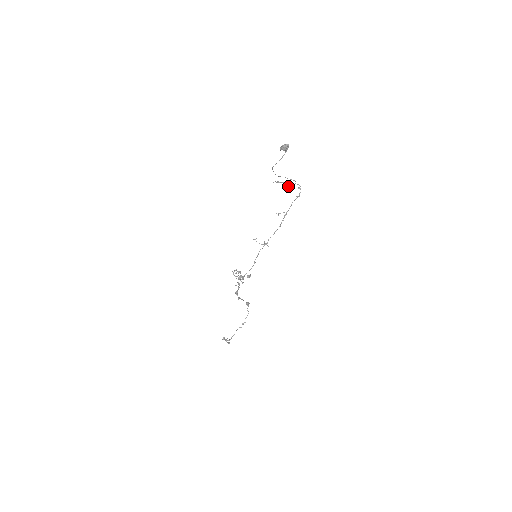
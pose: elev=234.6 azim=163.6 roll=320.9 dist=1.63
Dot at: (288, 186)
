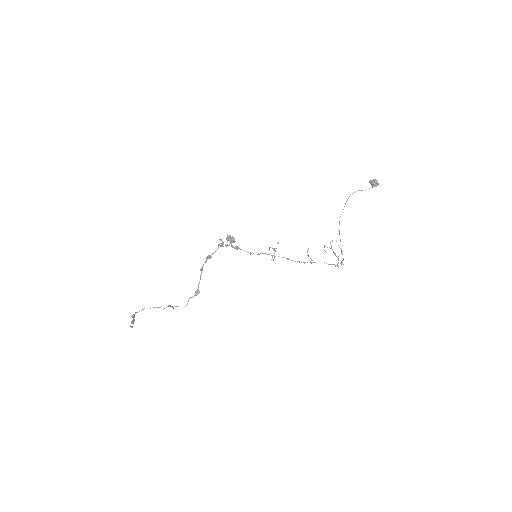
Dot at: occluded
